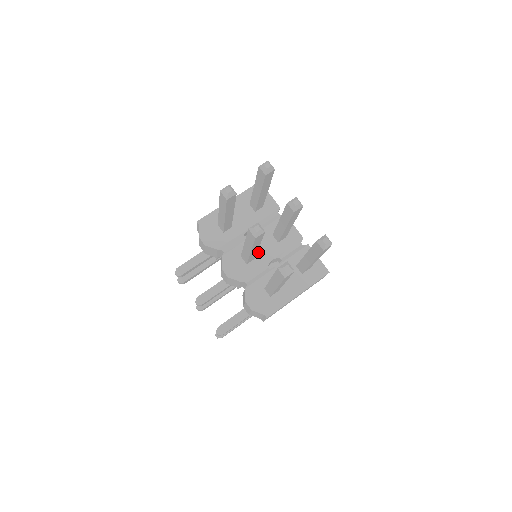
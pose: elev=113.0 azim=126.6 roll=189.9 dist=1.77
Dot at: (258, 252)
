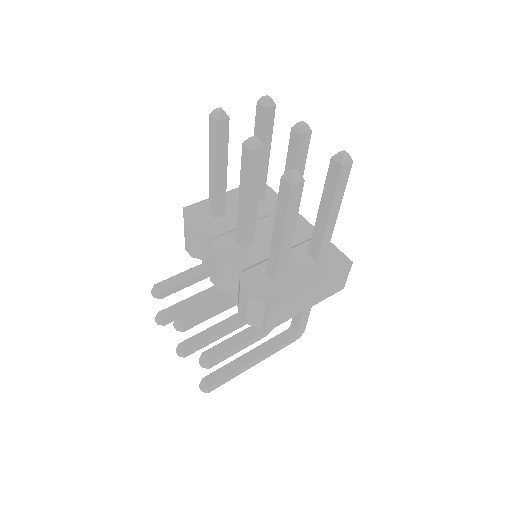
Dot at: (258, 238)
